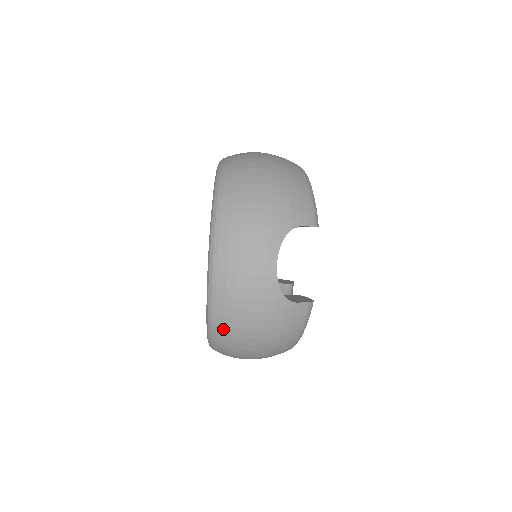
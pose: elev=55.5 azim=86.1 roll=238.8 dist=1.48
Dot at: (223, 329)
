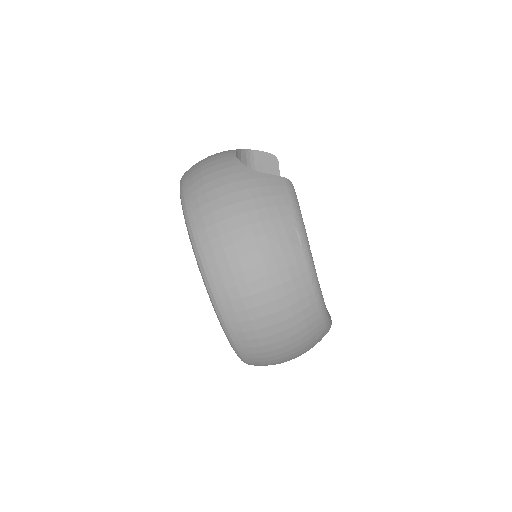
Dot at: (203, 223)
